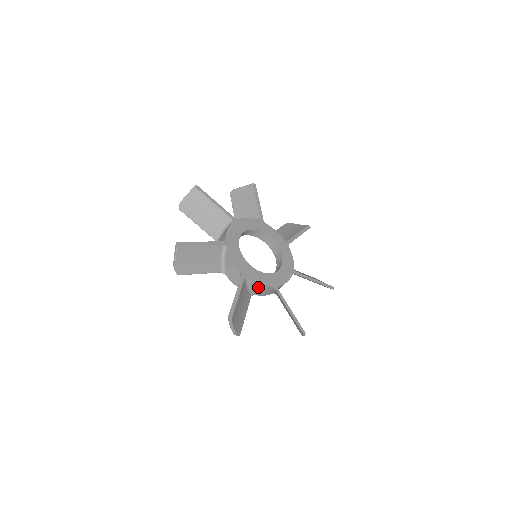
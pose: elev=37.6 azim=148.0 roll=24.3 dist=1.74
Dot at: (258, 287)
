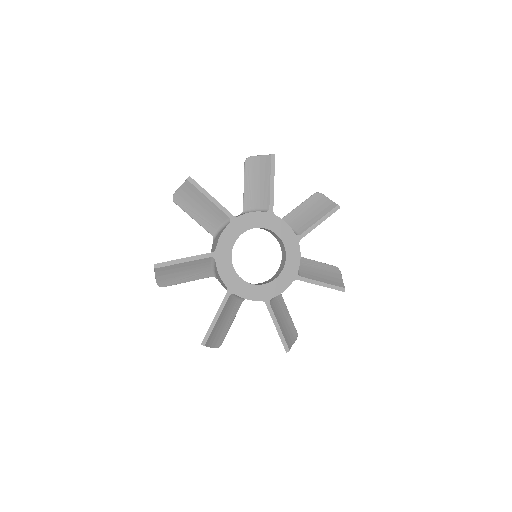
Dot at: occluded
